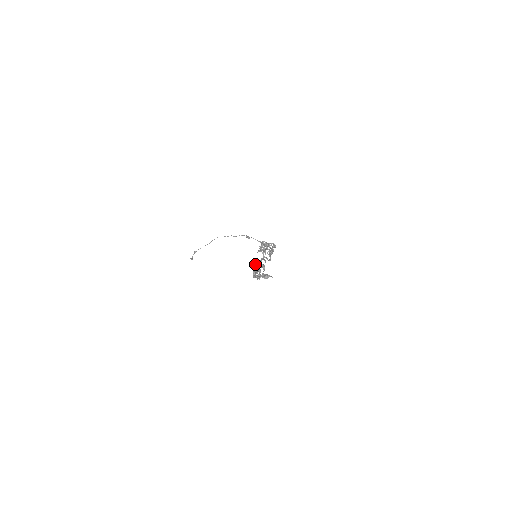
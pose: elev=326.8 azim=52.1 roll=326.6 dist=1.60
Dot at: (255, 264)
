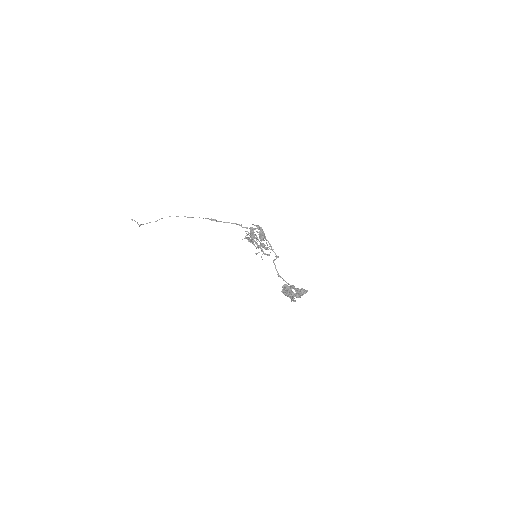
Dot at: (284, 292)
